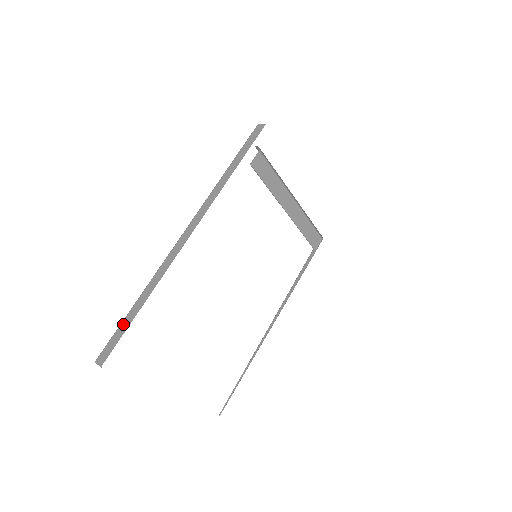
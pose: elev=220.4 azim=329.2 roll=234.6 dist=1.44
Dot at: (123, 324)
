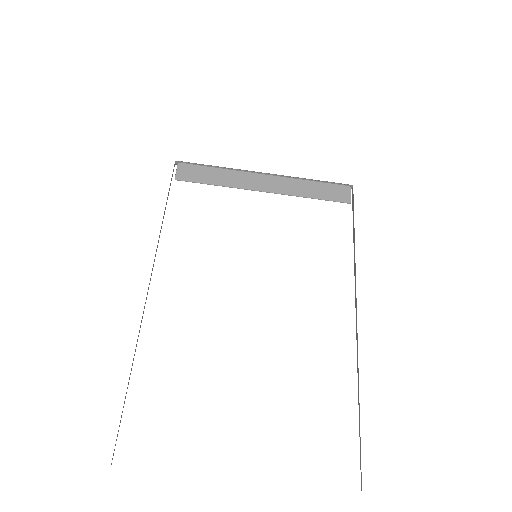
Dot at: occluded
